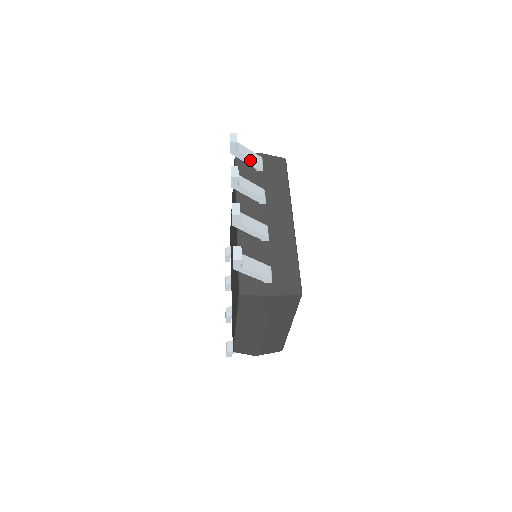
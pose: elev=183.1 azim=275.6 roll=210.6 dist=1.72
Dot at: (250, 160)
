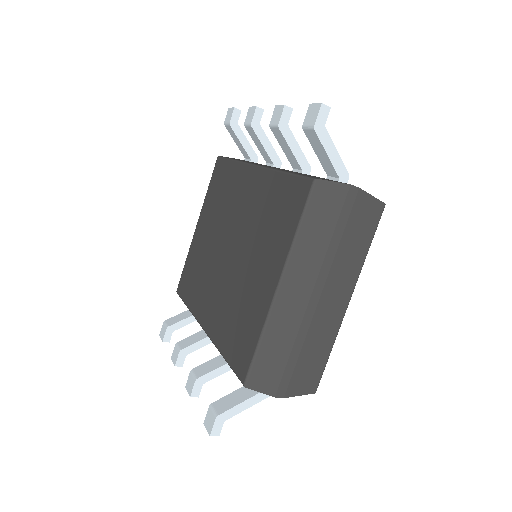
Dot at: (247, 143)
